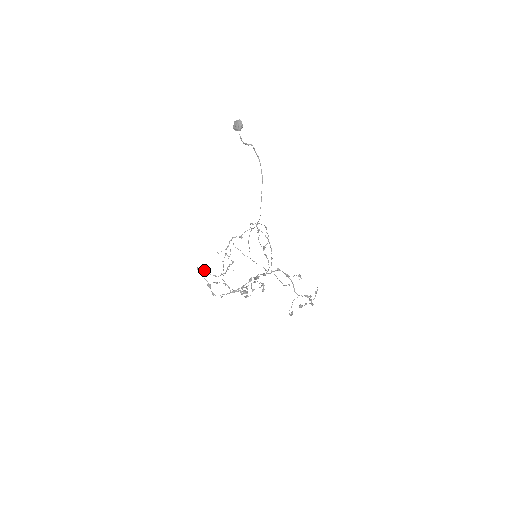
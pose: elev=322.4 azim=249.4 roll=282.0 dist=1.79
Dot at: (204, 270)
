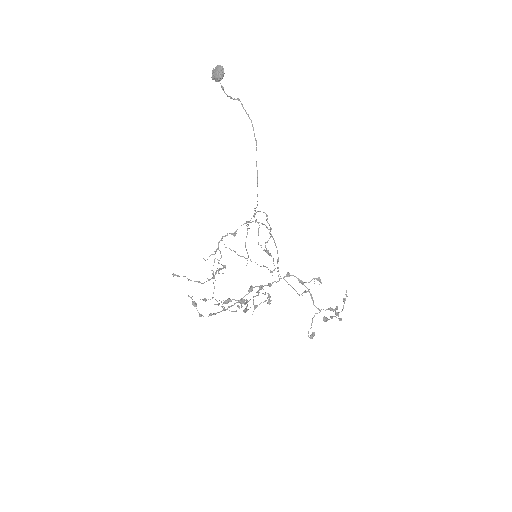
Dot at: (183, 276)
